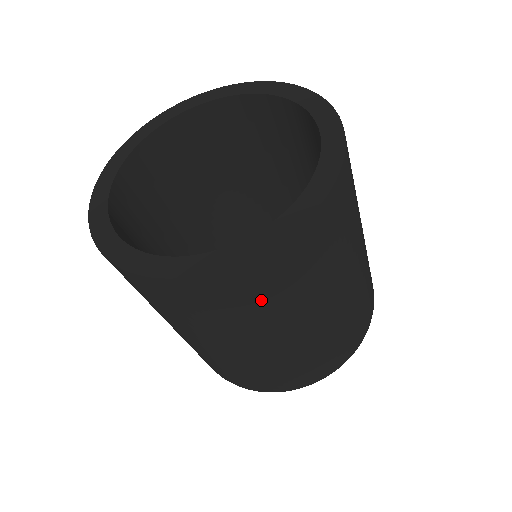
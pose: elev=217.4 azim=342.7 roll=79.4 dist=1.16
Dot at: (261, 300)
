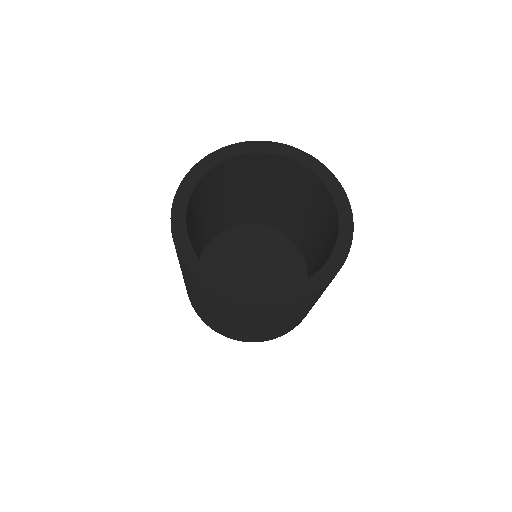
Dot at: occluded
